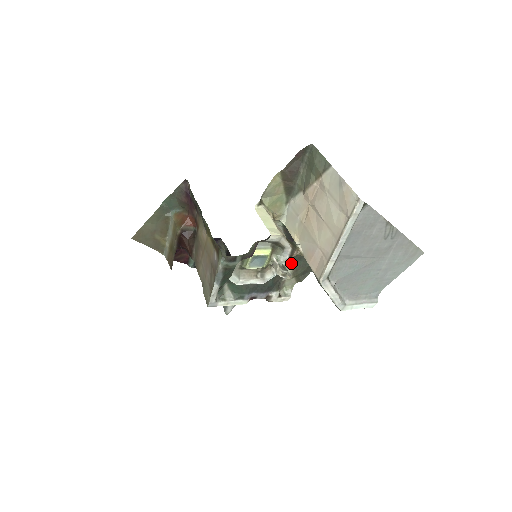
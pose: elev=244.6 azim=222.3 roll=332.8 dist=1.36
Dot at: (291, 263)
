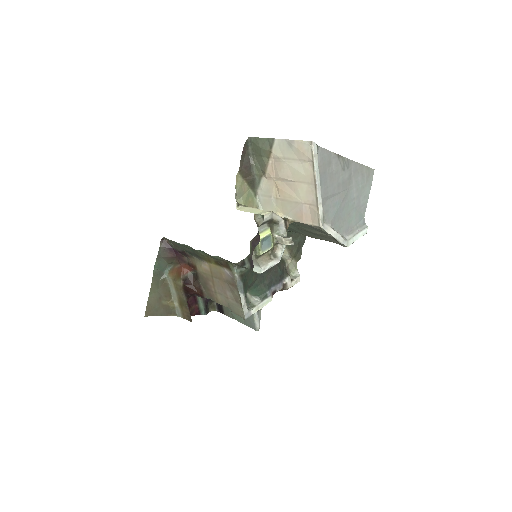
Dot at: occluded
